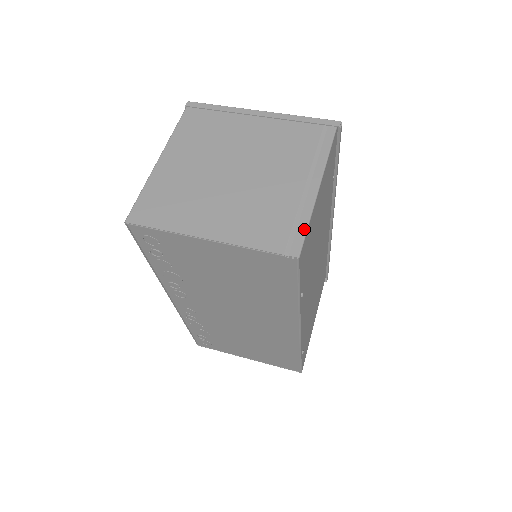
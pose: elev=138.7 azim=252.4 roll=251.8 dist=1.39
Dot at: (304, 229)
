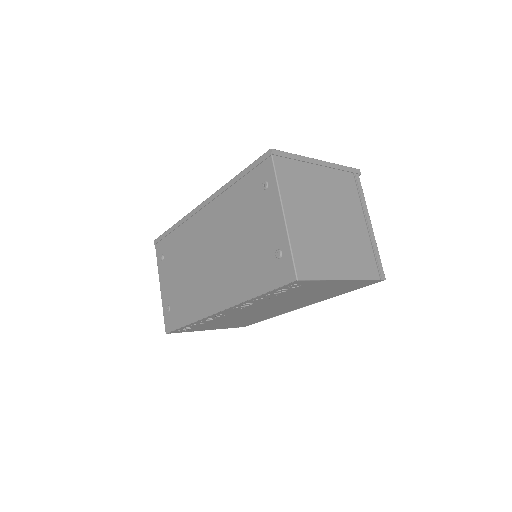
Dot at: (380, 259)
